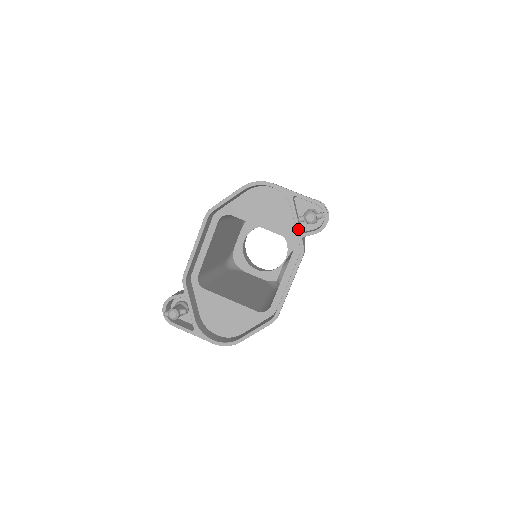
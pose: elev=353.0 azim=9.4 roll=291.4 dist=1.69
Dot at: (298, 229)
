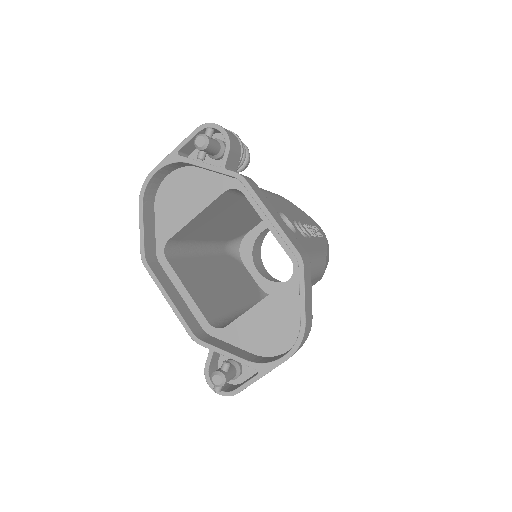
Dot at: (213, 168)
